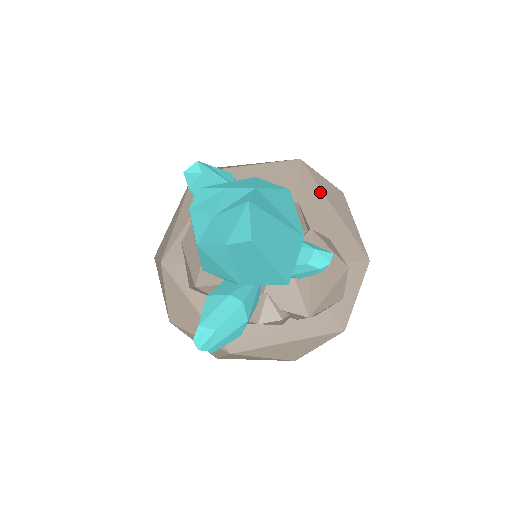
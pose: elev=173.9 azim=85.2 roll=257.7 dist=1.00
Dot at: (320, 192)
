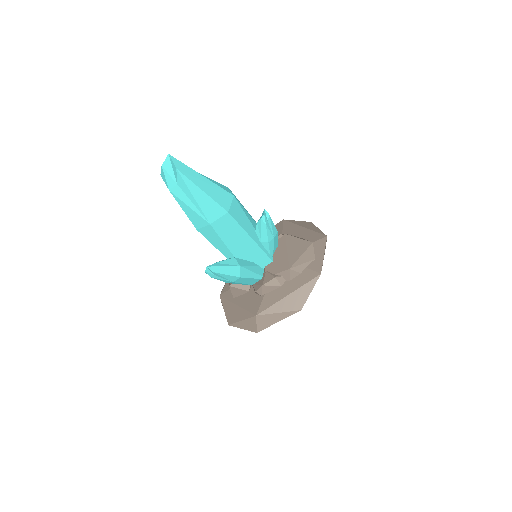
Dot at: (295, 225)
